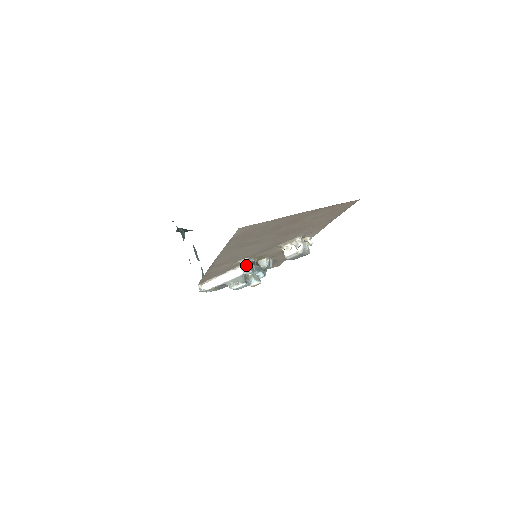
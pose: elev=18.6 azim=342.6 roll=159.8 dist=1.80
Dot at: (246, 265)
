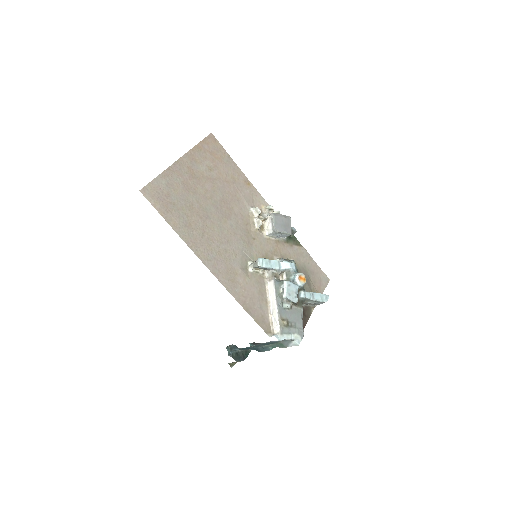
Dot at: (254, 263)
